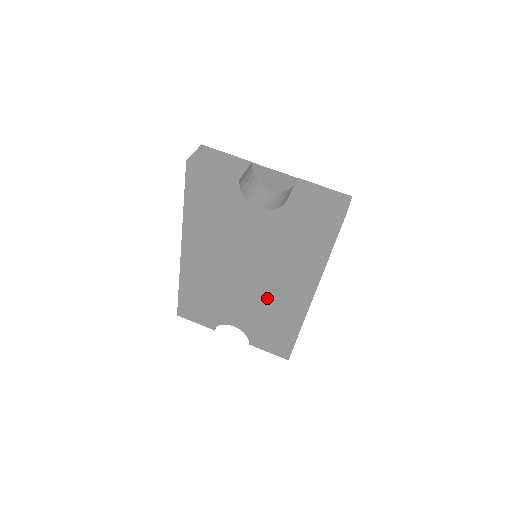
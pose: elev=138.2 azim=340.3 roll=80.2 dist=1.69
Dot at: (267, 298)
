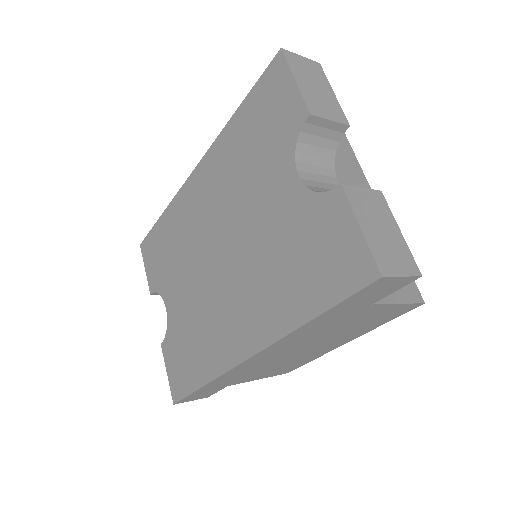
Dot at: (214, 306)
